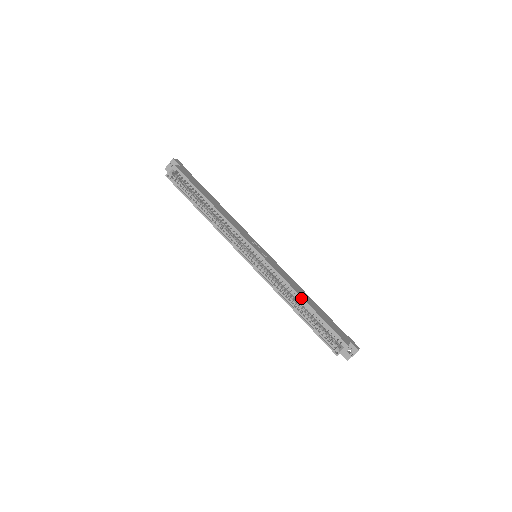
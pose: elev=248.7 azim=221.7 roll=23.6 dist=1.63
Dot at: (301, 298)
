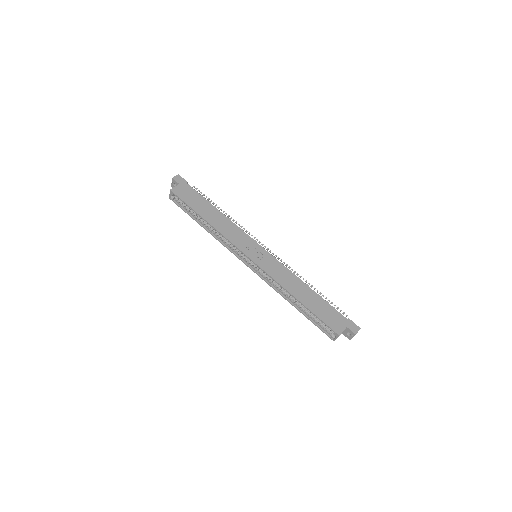
Dot at: (293, 296)
